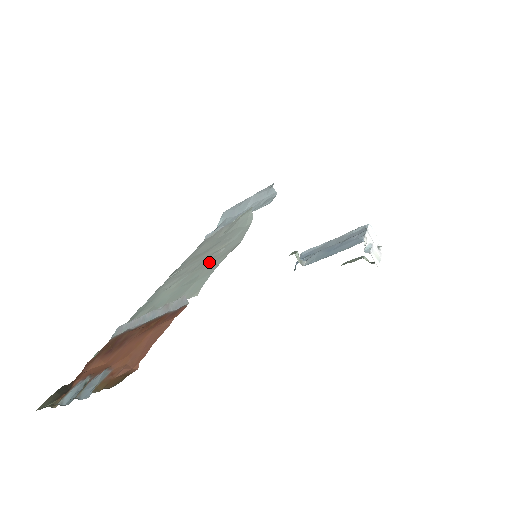
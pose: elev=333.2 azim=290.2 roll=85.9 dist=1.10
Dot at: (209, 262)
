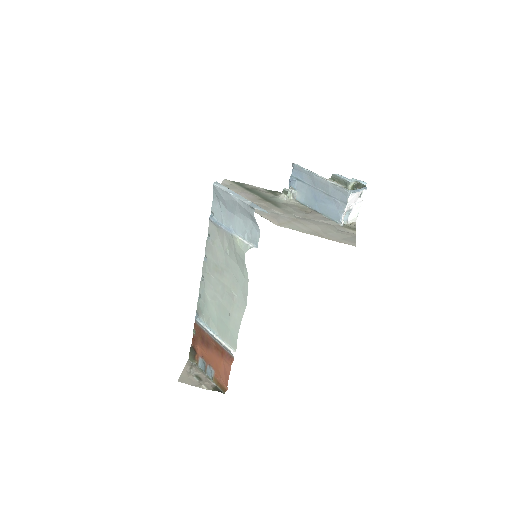
Dot at: (231, 308)
